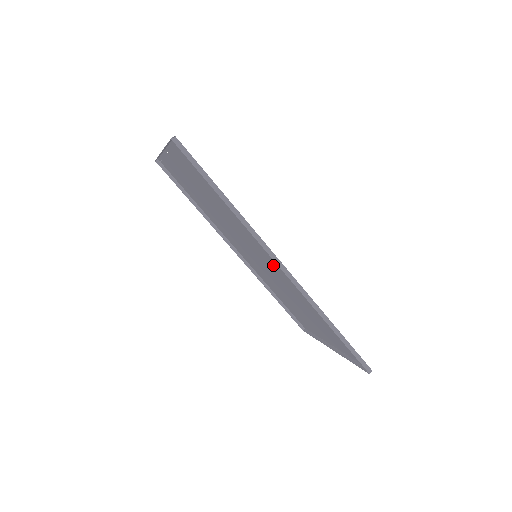
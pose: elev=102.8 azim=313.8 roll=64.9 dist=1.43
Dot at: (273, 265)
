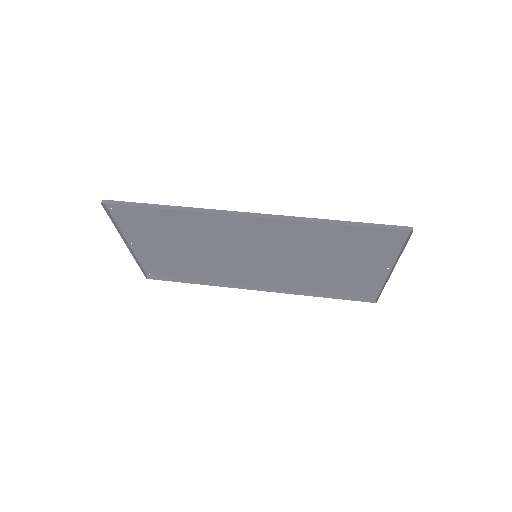
Dot at: (260, 236)
